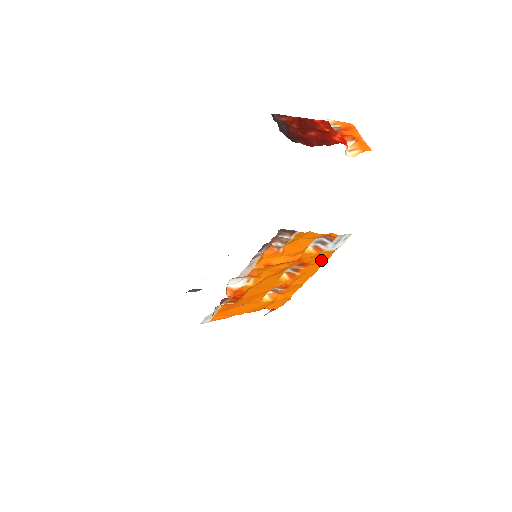
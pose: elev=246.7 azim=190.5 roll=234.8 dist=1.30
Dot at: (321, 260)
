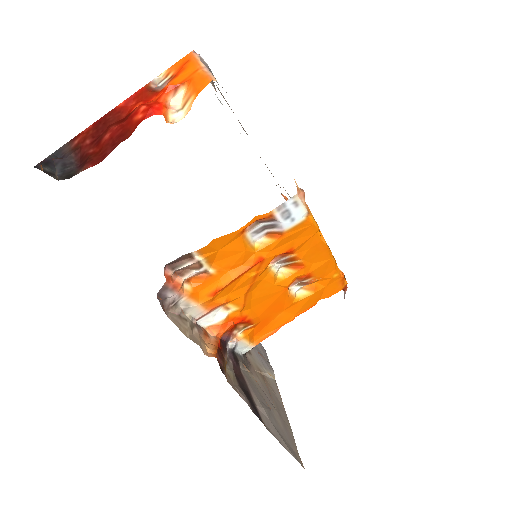
Dot at: (307, 235)
